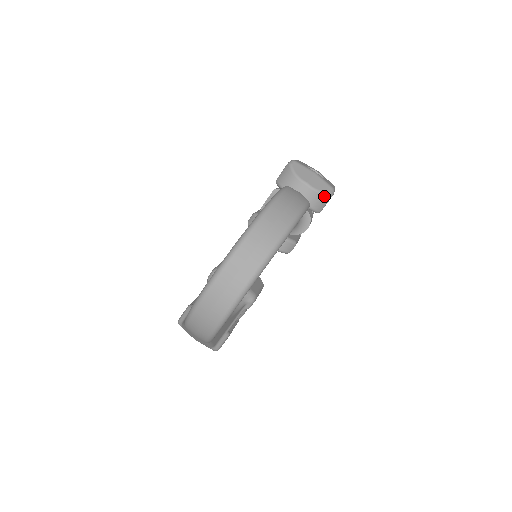
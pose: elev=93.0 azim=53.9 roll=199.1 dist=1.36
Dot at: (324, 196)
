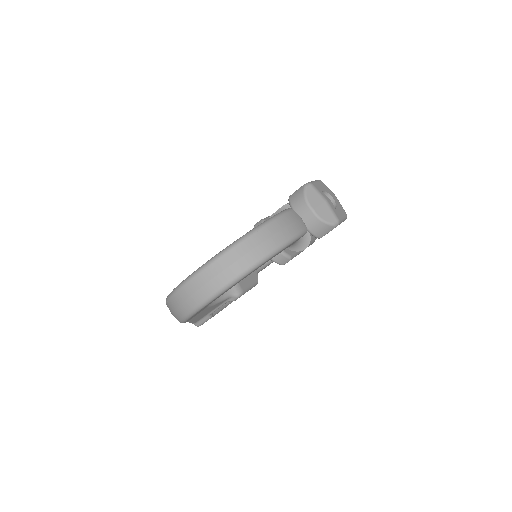
Dot at: (326, 226)
